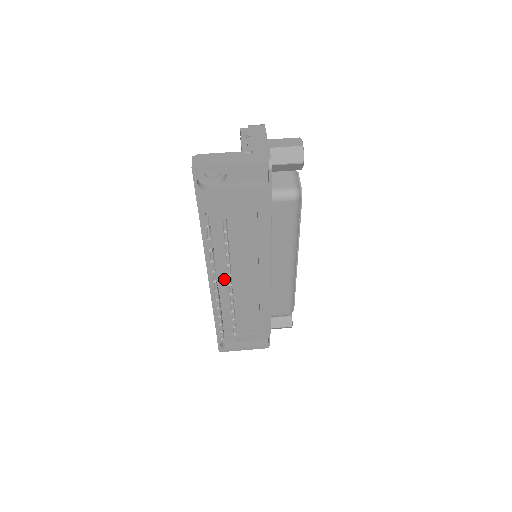
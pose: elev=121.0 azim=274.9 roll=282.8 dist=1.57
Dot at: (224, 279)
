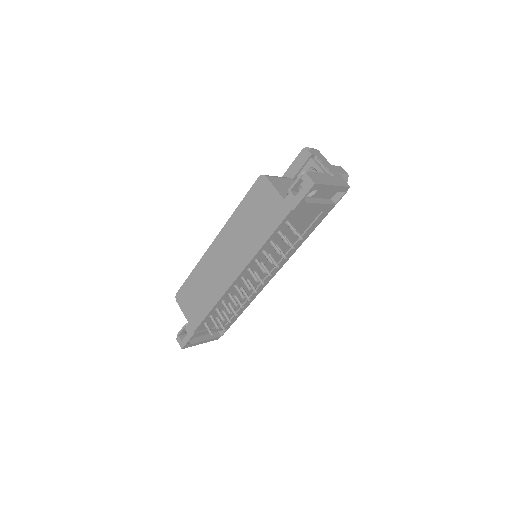
Dot at: (246, 278)
